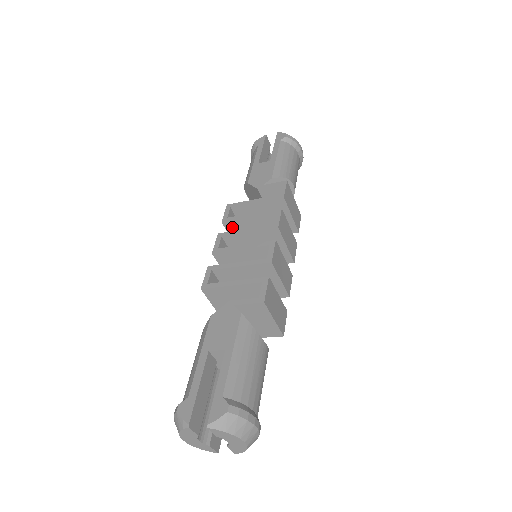
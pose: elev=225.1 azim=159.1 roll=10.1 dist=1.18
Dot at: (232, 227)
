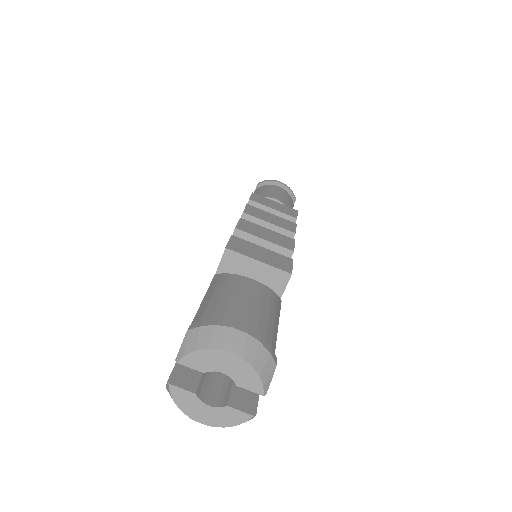
Dot at: occluded
